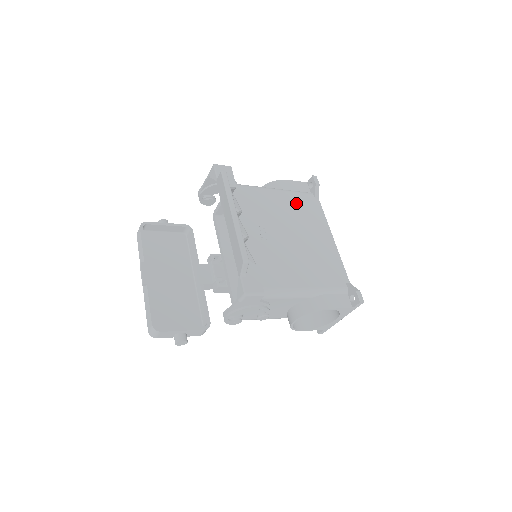
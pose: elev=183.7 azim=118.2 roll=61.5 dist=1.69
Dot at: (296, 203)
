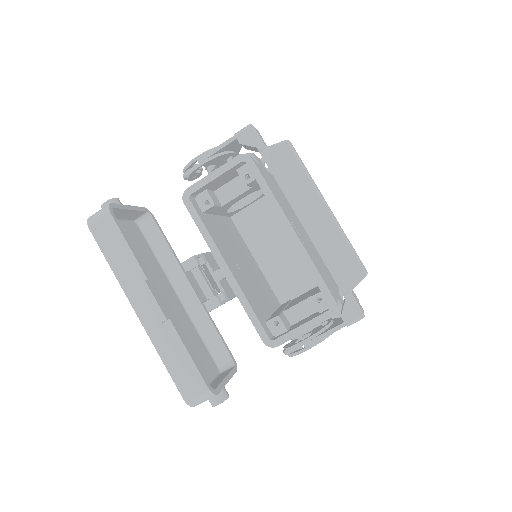
Dot at: (277, 186)
